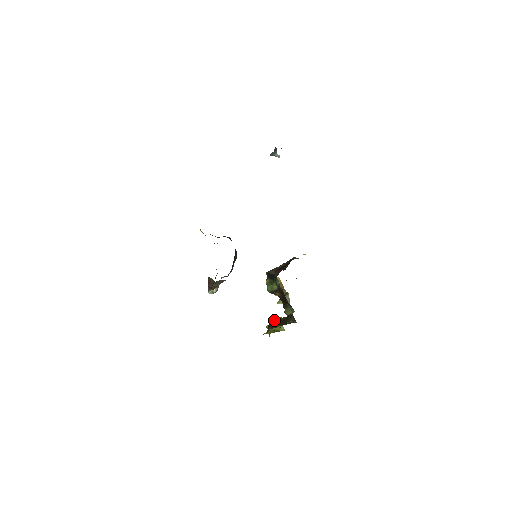
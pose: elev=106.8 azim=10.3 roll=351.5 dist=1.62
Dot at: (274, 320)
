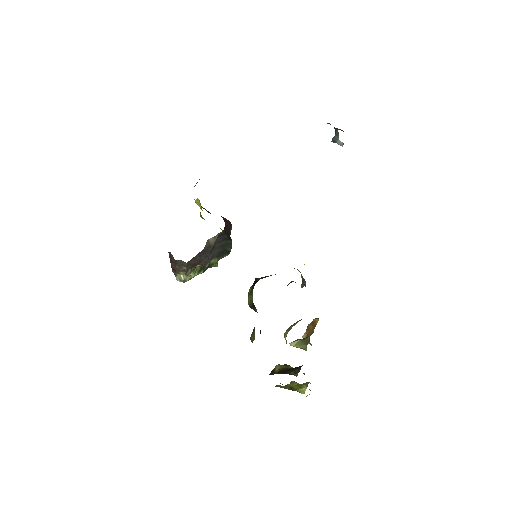
Dot at: (280, 366)
